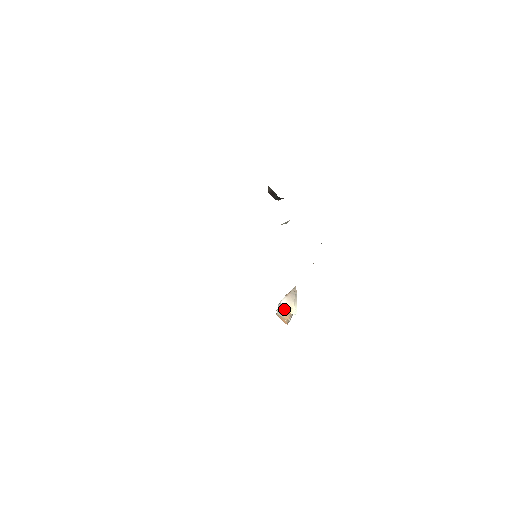
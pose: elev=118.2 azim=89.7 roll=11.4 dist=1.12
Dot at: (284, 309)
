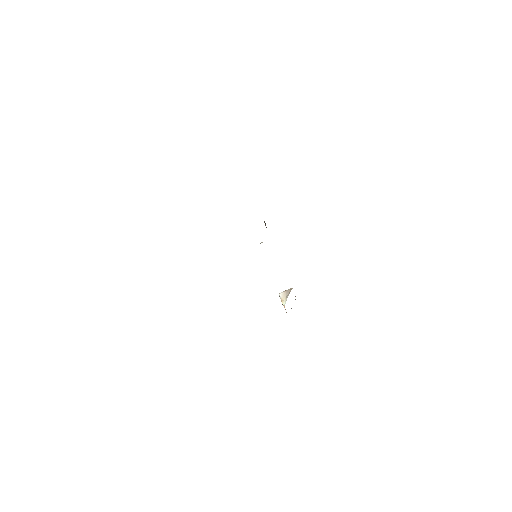
Dot at: occluded
